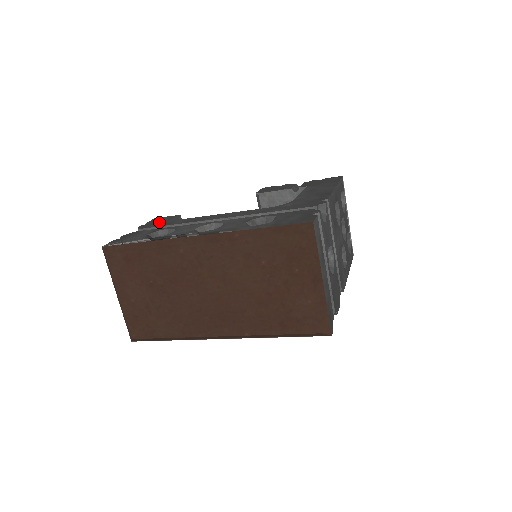
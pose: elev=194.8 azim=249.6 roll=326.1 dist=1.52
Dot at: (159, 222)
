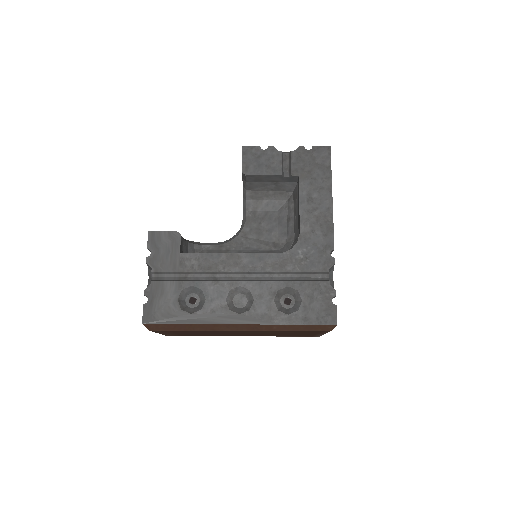
Dot at: (166, 254)
